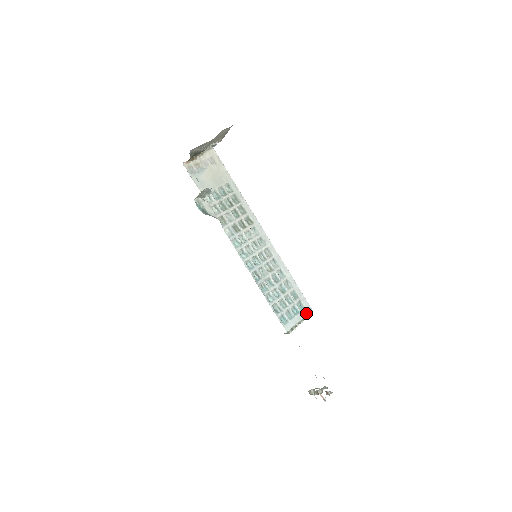
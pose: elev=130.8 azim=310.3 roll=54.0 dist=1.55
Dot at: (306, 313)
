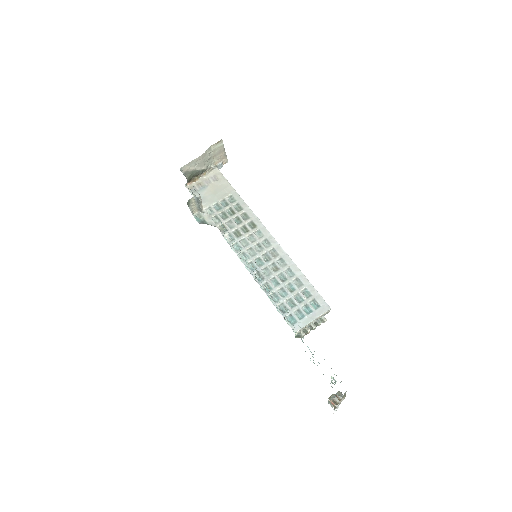
Dot at: (321, 312)
